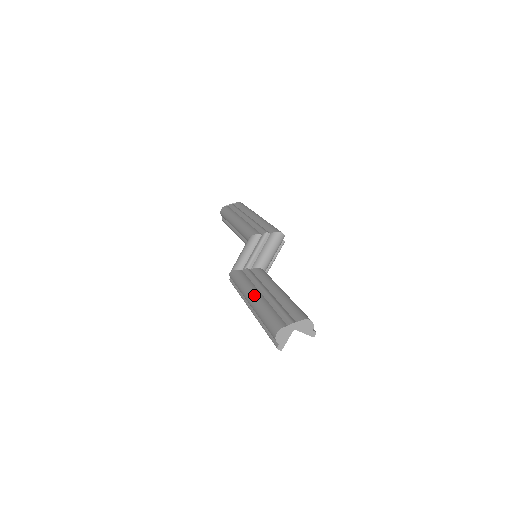
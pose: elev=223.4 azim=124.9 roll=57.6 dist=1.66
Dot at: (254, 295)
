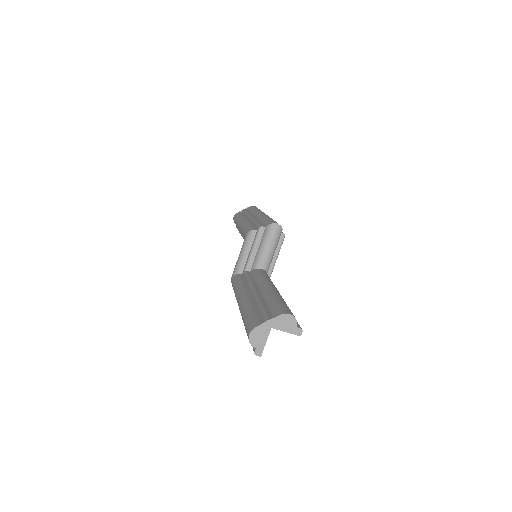
Dot at: (241, 297)
